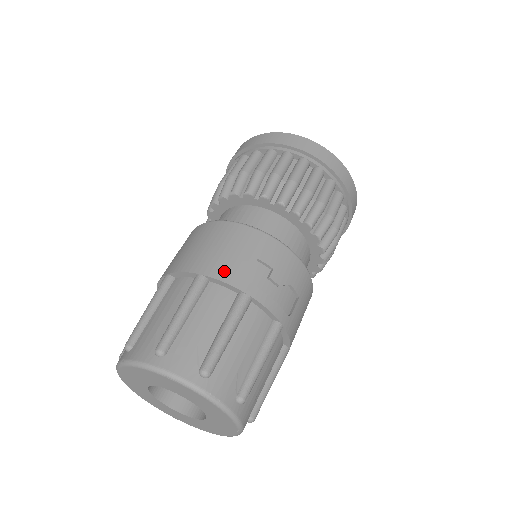
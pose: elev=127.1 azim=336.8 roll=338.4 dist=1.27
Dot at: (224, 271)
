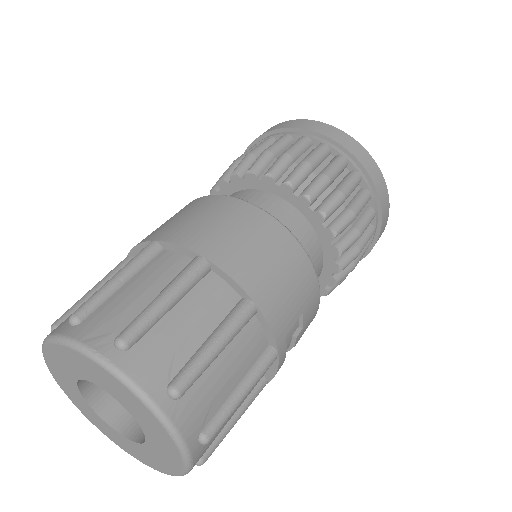
Dot at: (277, 315)
